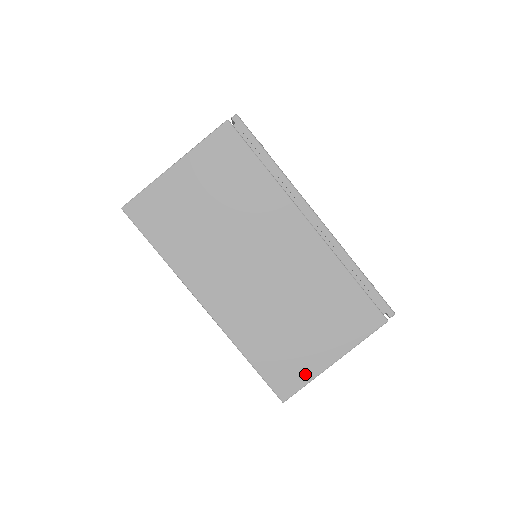
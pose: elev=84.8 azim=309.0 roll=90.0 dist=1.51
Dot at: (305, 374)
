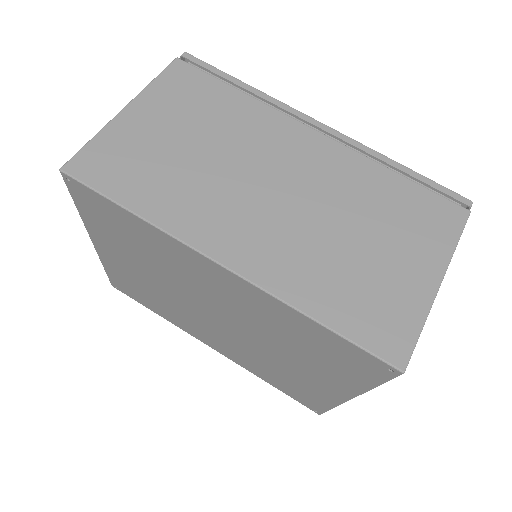
Dot at: (411, 315)
